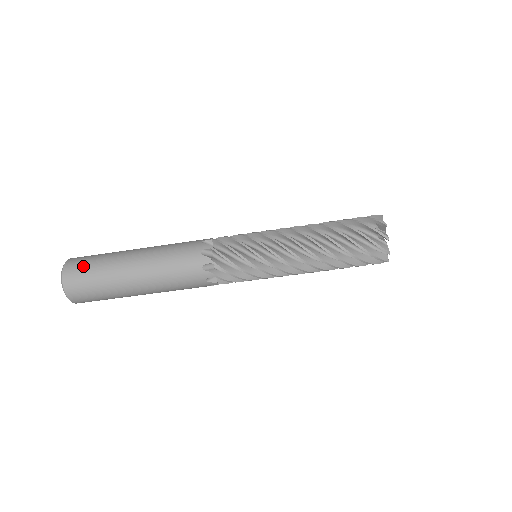
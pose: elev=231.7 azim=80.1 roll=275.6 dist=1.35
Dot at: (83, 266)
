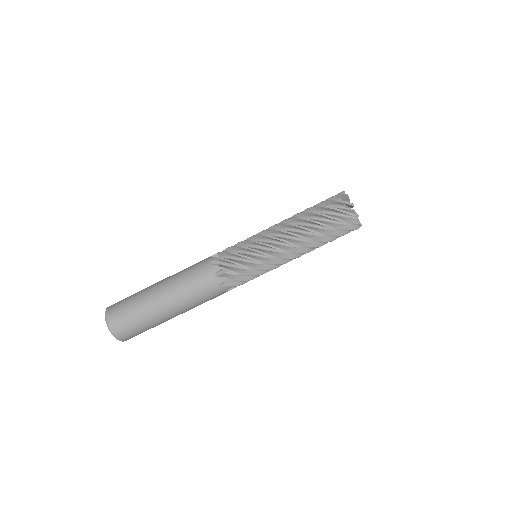
Dot at: (121, 306)
